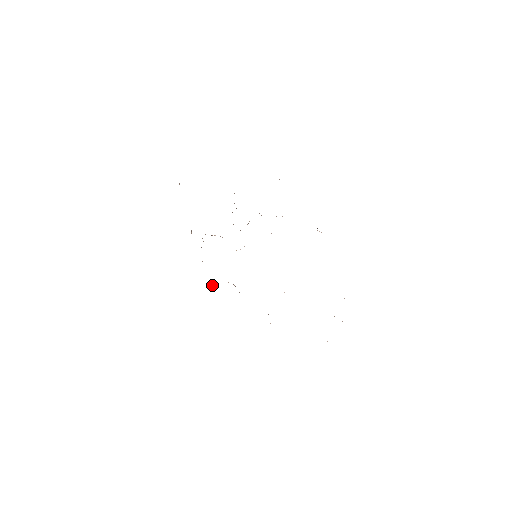
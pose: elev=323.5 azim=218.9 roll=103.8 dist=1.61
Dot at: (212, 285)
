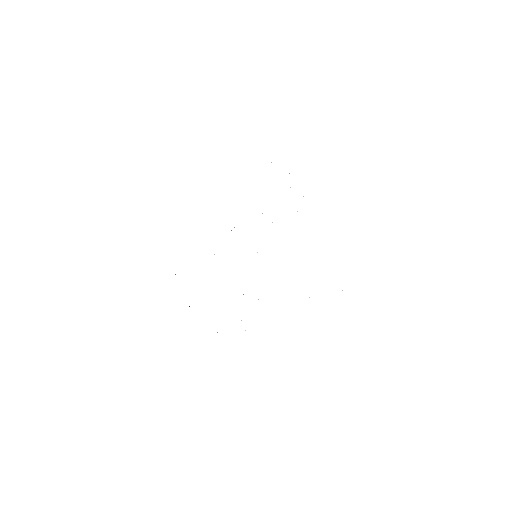
Dot at: occluded
